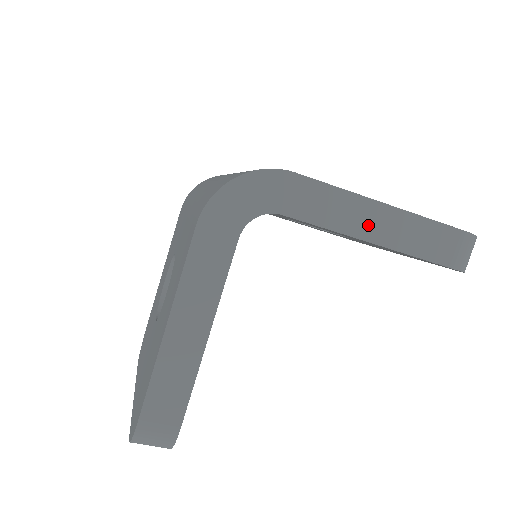
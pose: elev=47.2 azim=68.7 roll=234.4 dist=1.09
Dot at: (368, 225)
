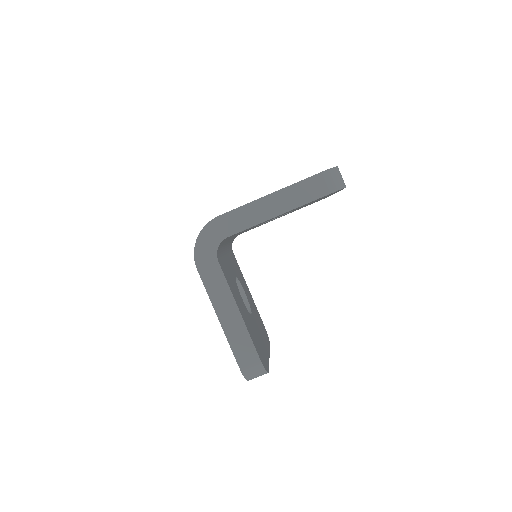
Dot at: (270, 210)
